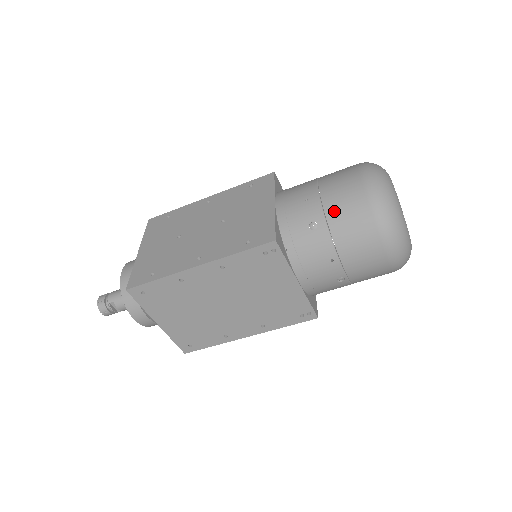
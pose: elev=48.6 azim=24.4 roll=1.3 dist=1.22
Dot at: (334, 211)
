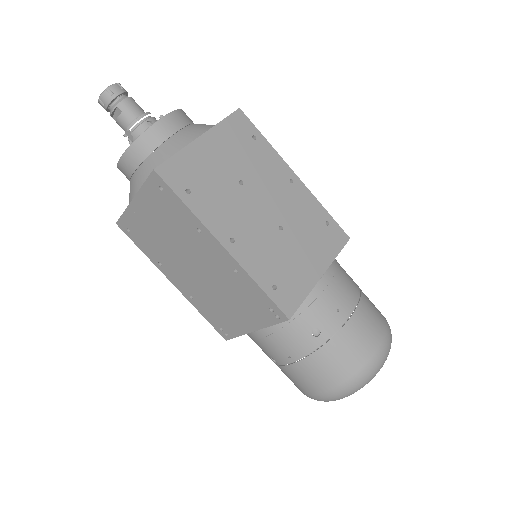
Dot at: (338, 345)
